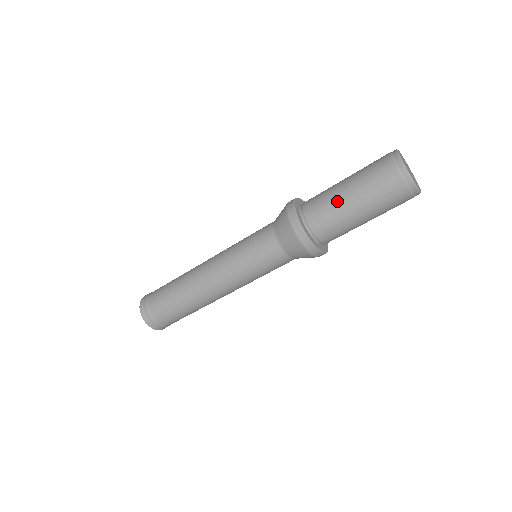
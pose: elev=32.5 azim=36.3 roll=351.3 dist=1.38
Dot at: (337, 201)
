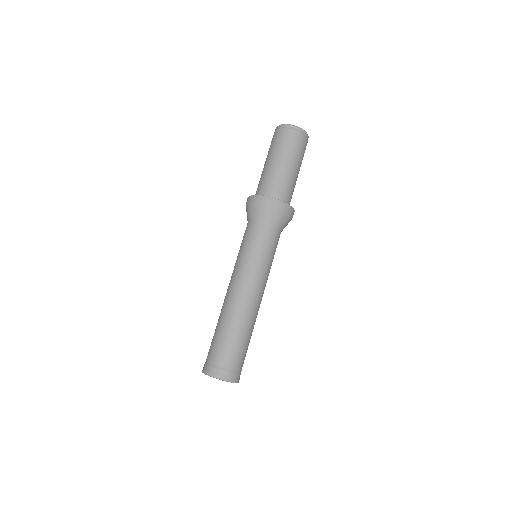
Dot at: (273, 170)
